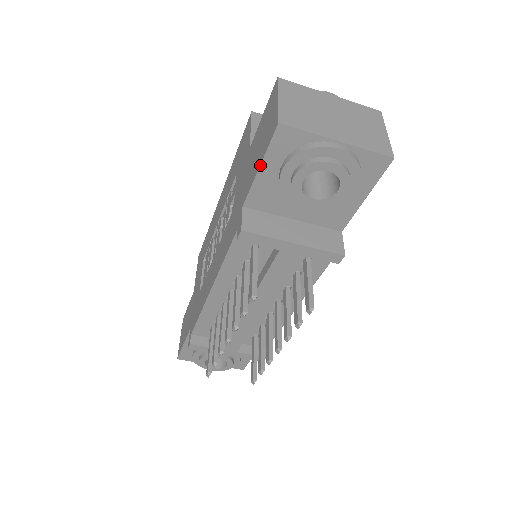
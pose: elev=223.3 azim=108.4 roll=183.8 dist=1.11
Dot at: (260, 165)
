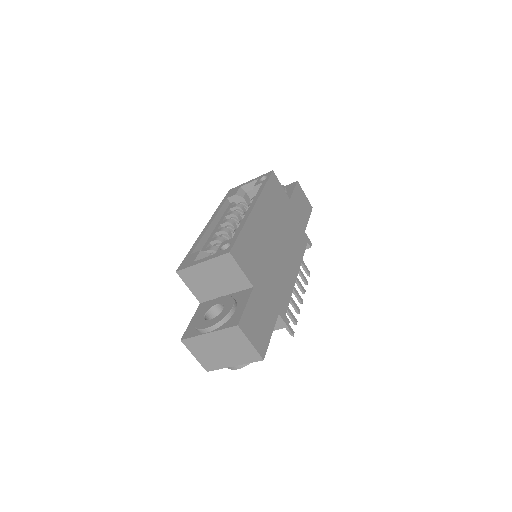
Dot at: occluded
